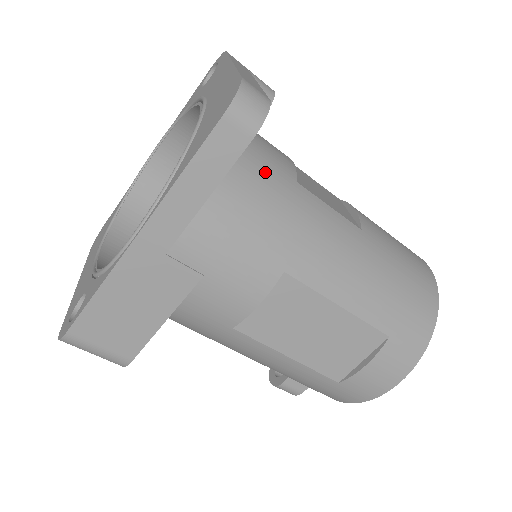
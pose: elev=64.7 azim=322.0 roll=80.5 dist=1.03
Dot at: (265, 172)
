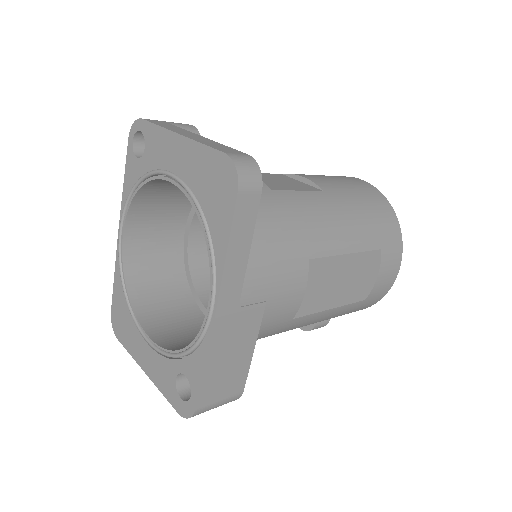
Dot at: occluded
